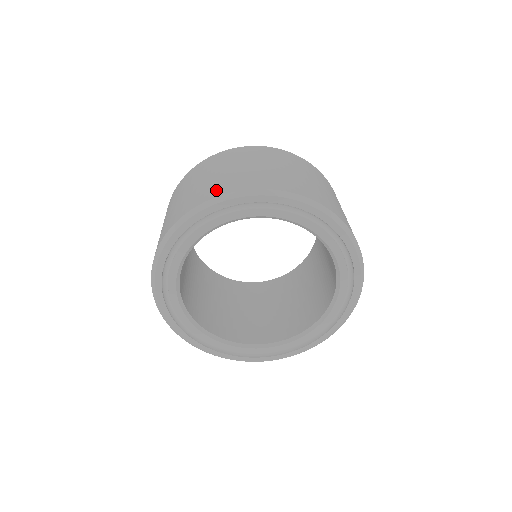
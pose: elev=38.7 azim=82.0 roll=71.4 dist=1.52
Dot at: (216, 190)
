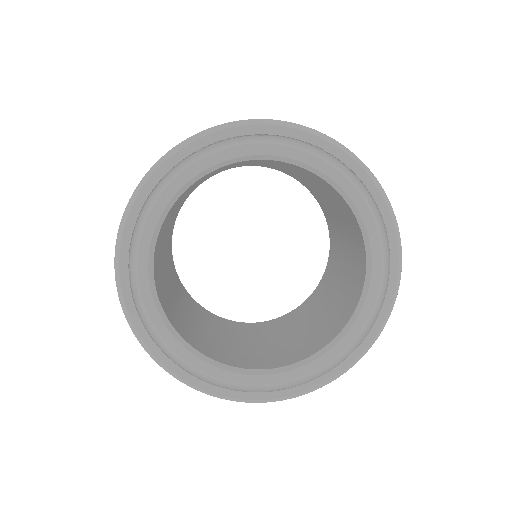
Dot at: occluded
